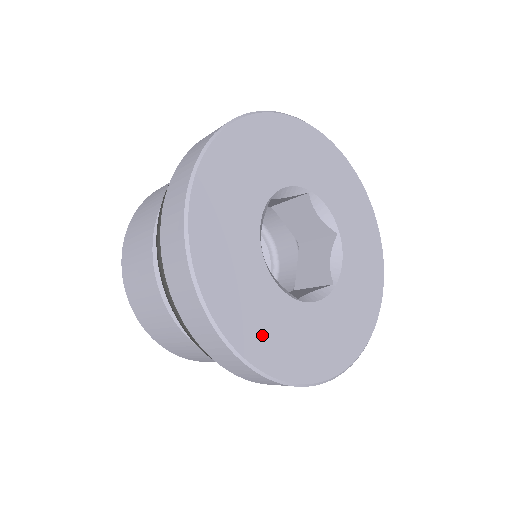
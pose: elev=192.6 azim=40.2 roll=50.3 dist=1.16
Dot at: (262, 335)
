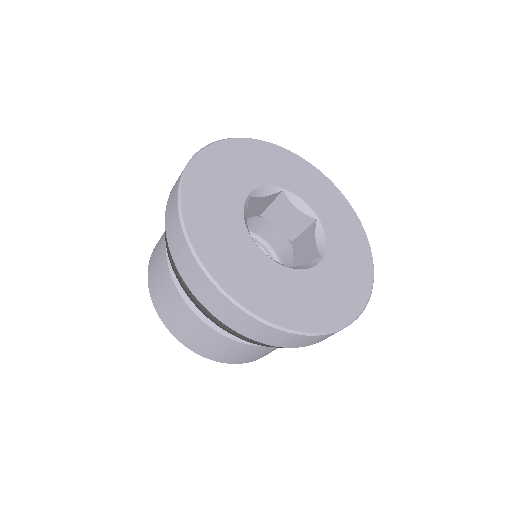
Dot at: (205, 211)
